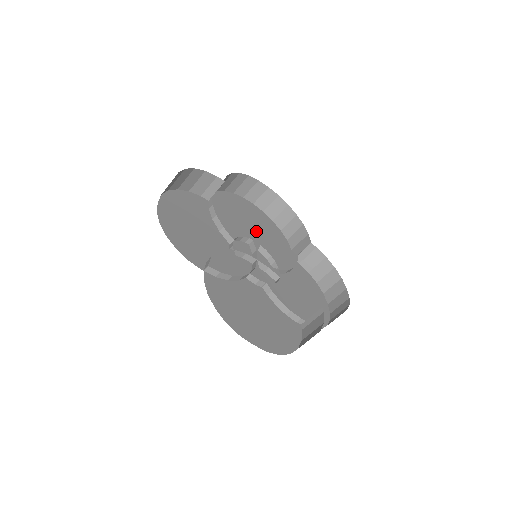
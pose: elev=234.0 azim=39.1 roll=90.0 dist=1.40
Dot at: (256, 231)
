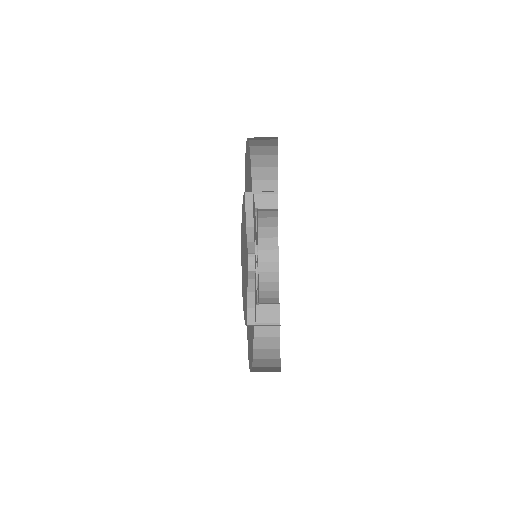
Dot at: occluded
